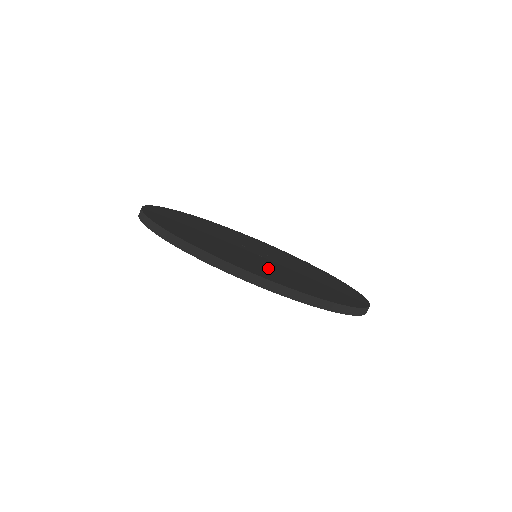
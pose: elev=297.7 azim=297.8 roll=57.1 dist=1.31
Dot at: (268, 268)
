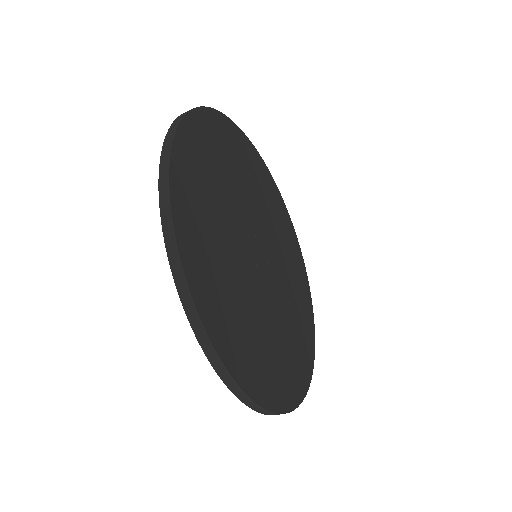
Dot at: (238, 302)
